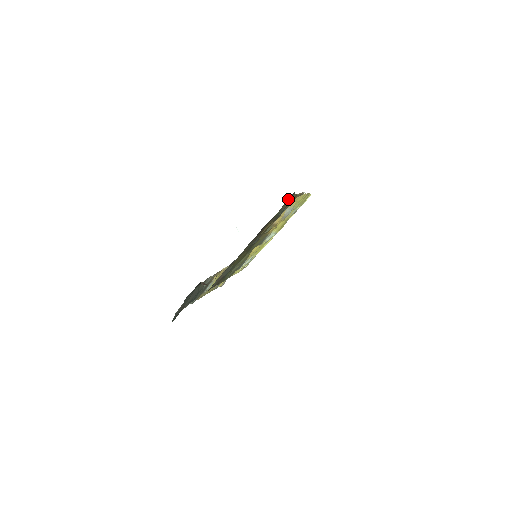
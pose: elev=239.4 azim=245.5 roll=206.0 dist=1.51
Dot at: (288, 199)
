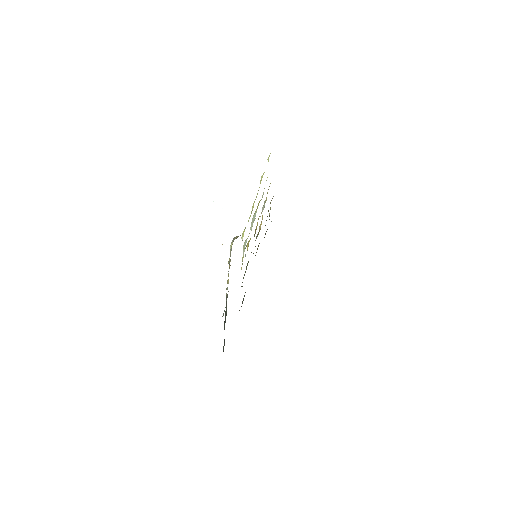
Dot at: occluded
